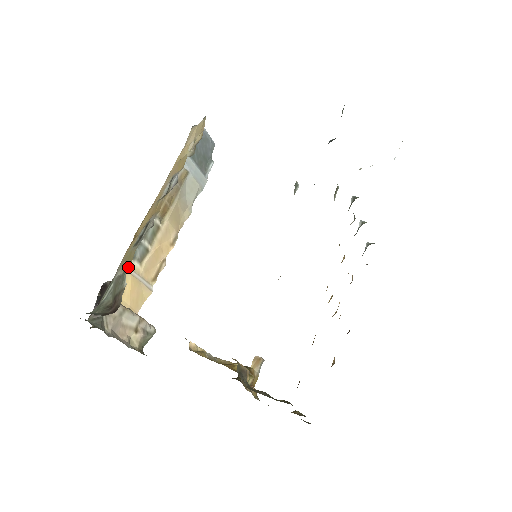
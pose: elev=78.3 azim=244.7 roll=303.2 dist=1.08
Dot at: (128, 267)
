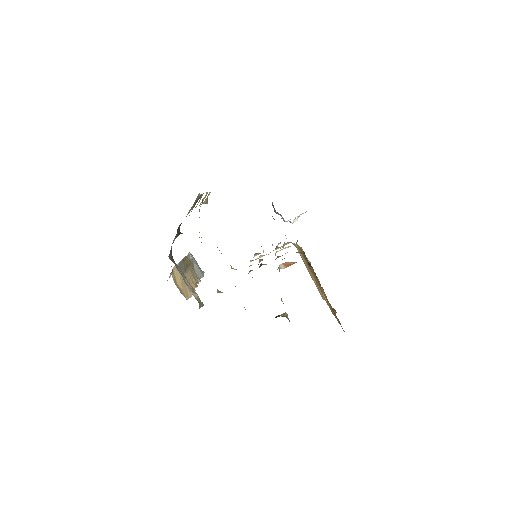
Dot at: (176, 270)
